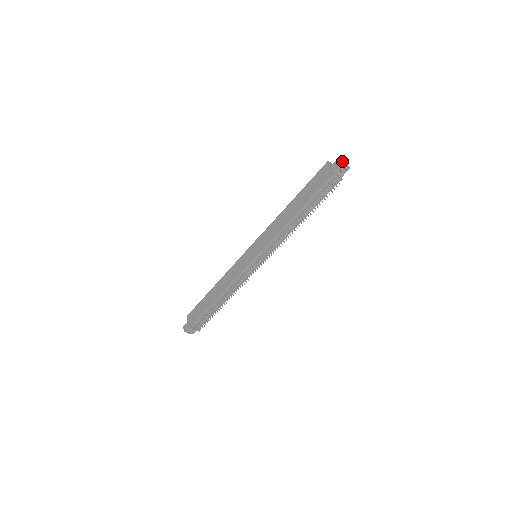
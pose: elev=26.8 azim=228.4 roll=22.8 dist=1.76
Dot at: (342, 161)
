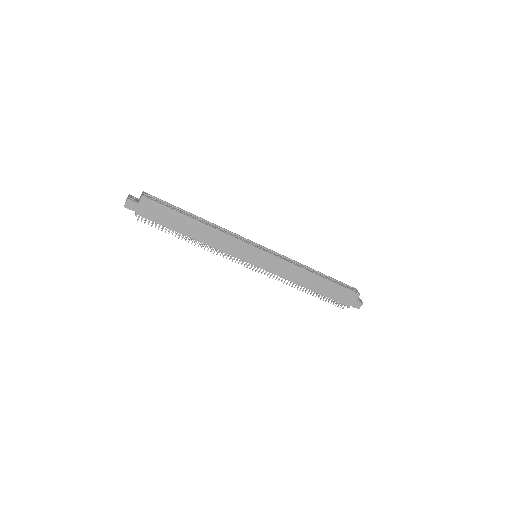
Dot at: (361, 304)
